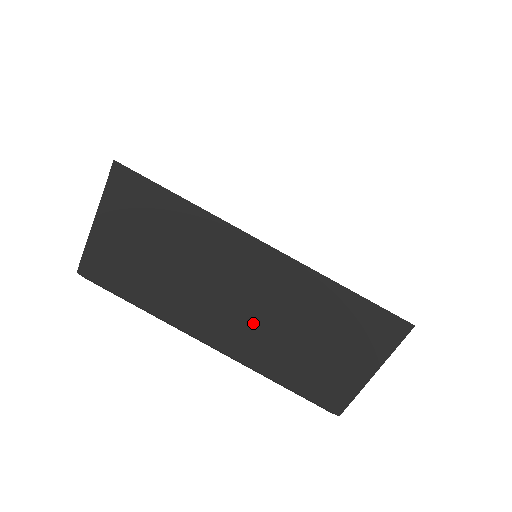
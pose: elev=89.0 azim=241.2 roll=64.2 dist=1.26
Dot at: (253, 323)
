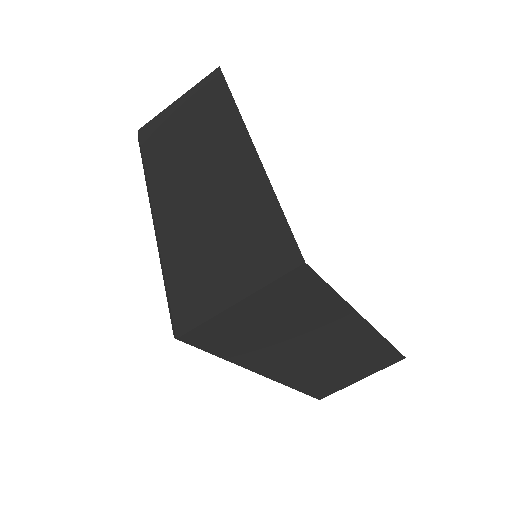
Dot at: (194, 207)
